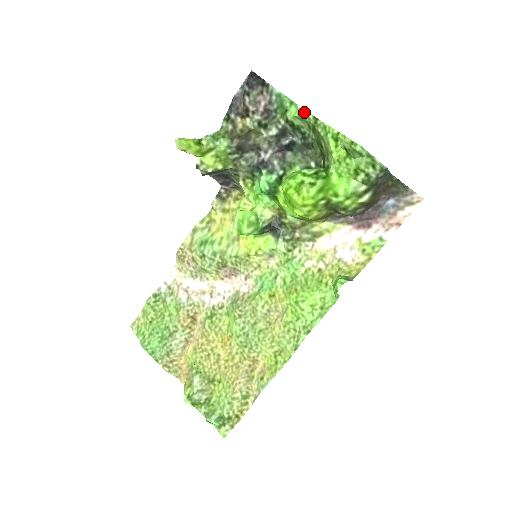
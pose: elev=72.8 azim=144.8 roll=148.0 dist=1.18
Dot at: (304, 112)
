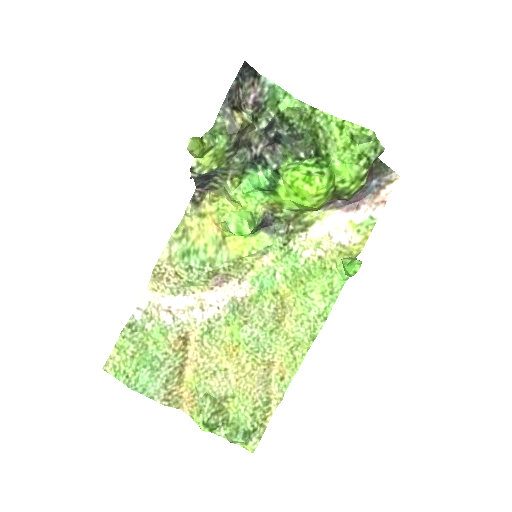
Dot at: (300, 103)
